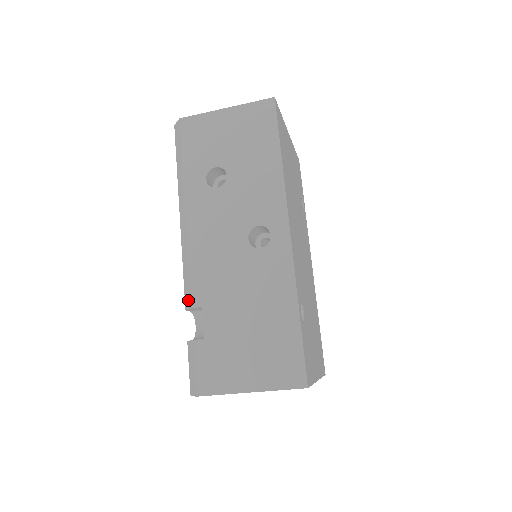
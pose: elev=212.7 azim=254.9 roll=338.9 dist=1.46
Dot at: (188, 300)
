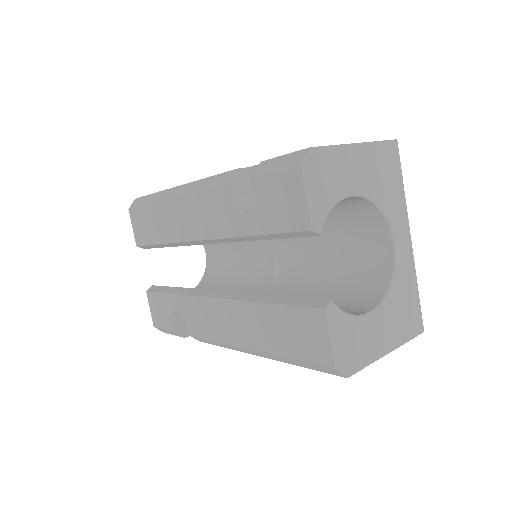
Dot at: (199, 340)
